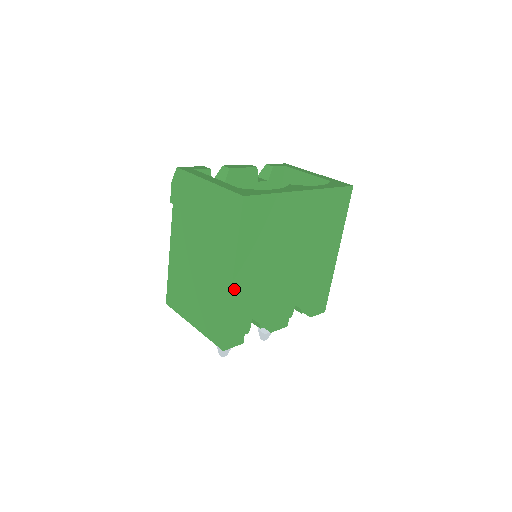
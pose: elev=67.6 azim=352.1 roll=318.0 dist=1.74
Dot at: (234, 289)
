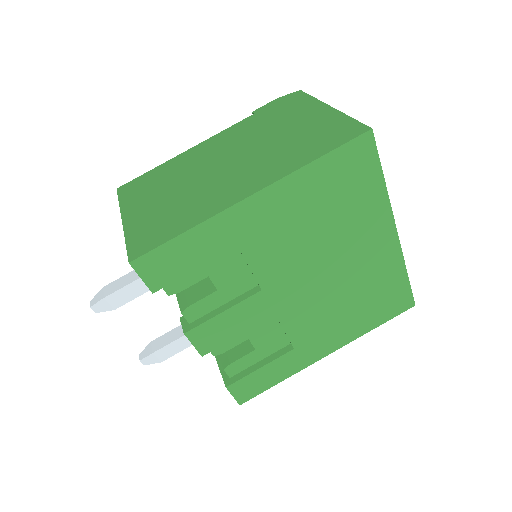
Dot at: (237, 209)
